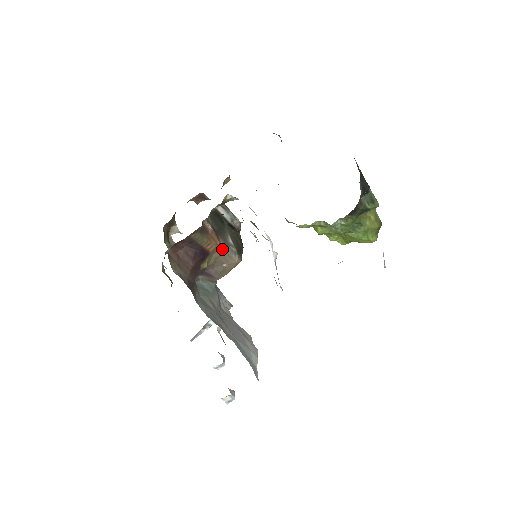
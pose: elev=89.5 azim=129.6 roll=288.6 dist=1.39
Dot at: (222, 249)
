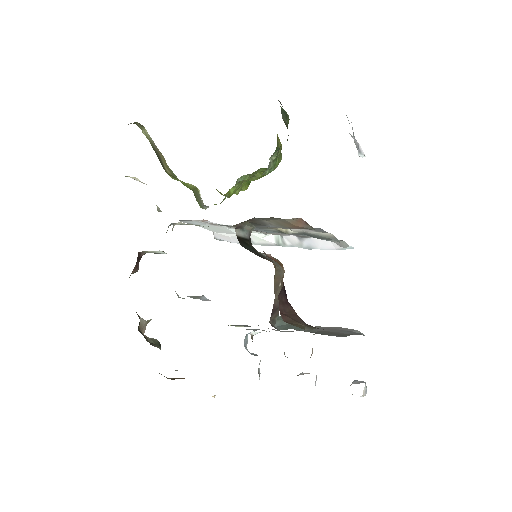
Dot at: (275, 269)
